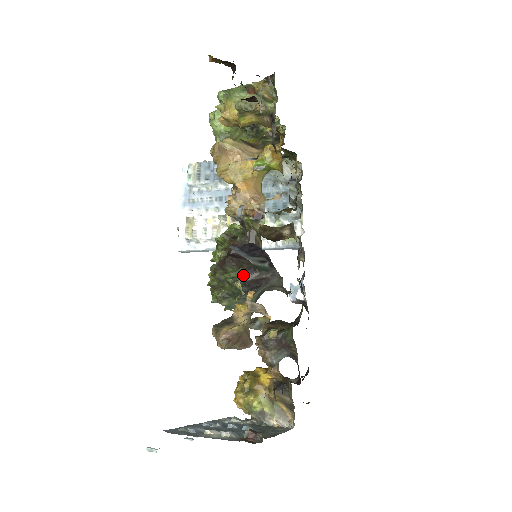
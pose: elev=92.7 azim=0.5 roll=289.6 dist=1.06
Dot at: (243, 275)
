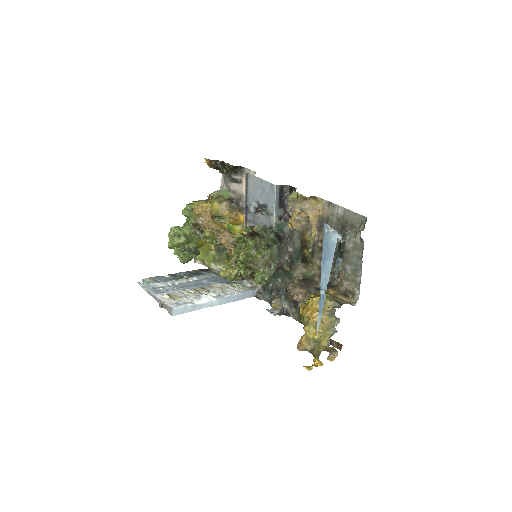
Dot at: (272, 231)
